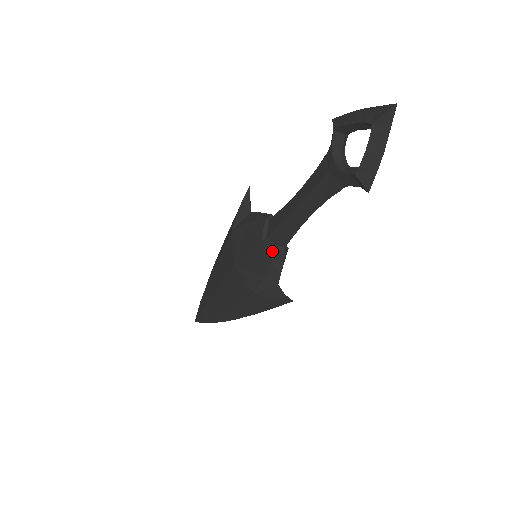
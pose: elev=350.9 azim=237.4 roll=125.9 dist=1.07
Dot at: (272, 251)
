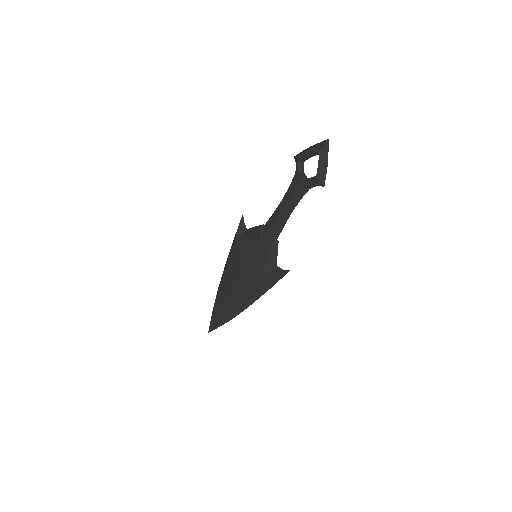
Dot at: (269, 244)
